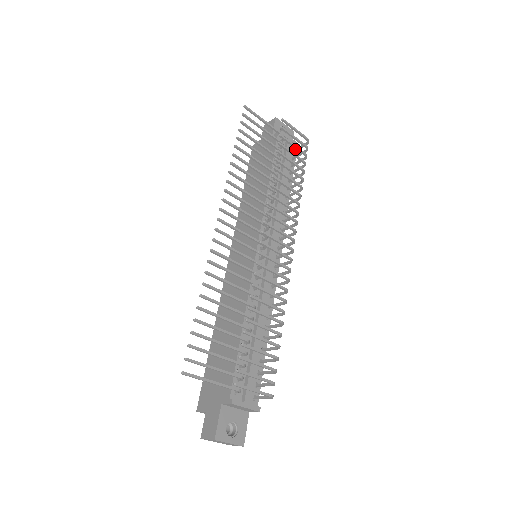
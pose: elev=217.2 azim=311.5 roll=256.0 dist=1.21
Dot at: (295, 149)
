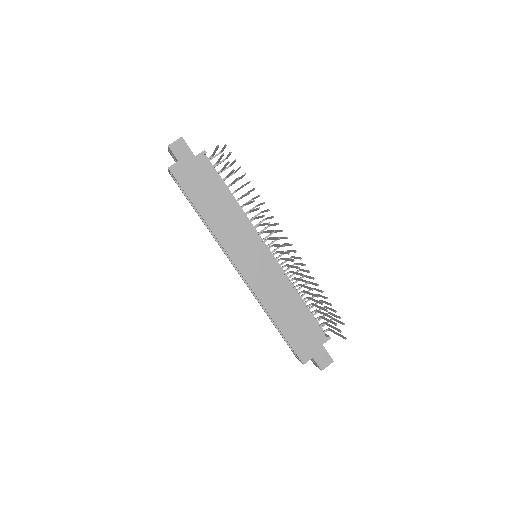
Dot at: occluded
